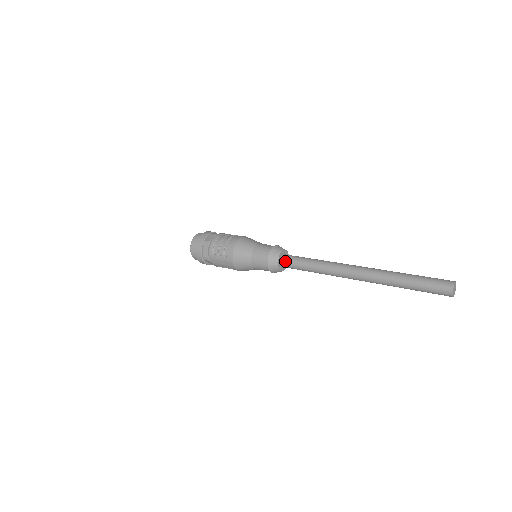
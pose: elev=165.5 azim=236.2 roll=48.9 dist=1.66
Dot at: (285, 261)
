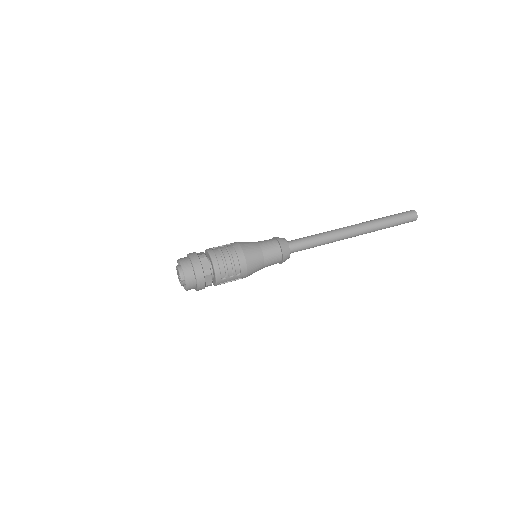
Dot at: (293, 250)
